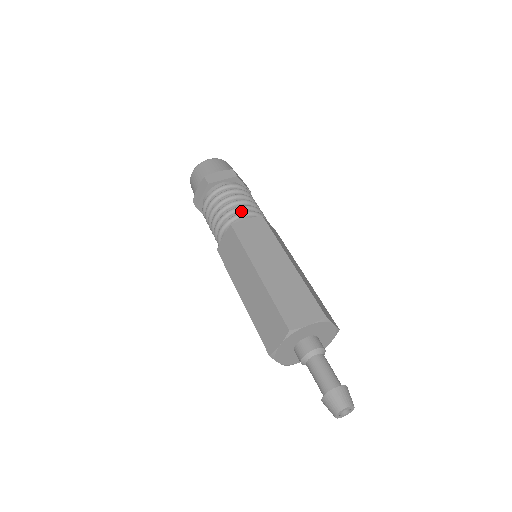
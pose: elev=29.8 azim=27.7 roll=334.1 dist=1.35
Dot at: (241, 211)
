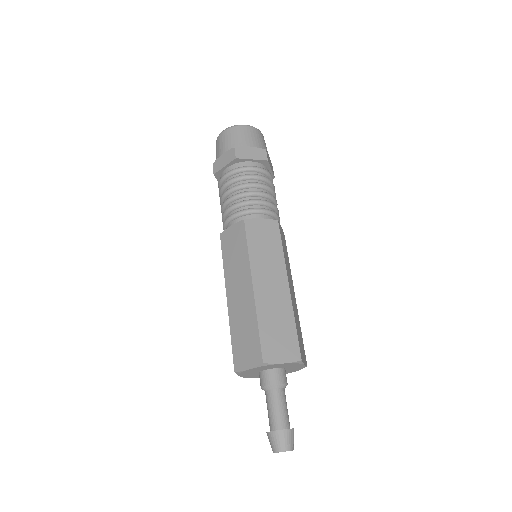
Dot at: (233, 211)
